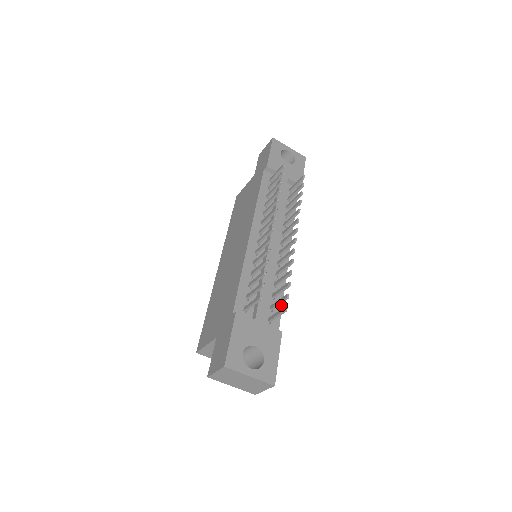
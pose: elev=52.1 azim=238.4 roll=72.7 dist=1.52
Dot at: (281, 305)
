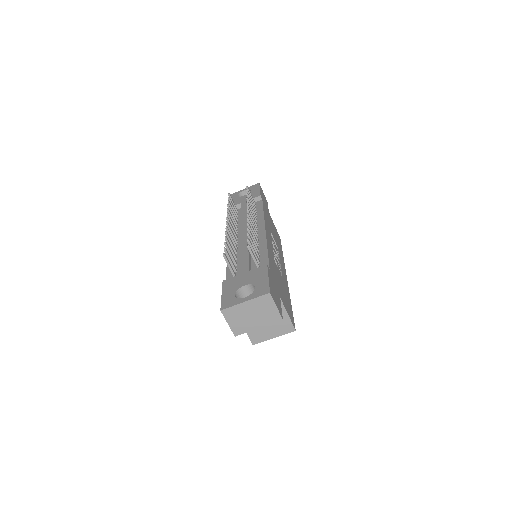
Dot at: (267, 255)
